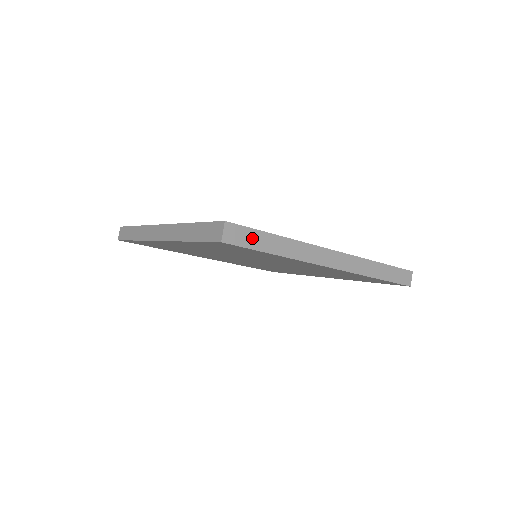
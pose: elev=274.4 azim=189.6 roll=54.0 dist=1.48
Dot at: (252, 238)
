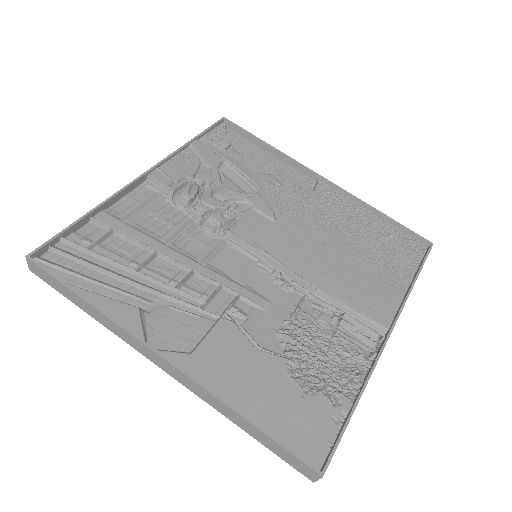
Dot at: occluded
